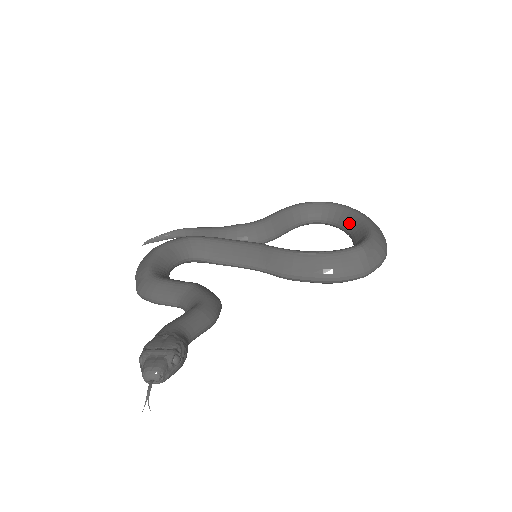
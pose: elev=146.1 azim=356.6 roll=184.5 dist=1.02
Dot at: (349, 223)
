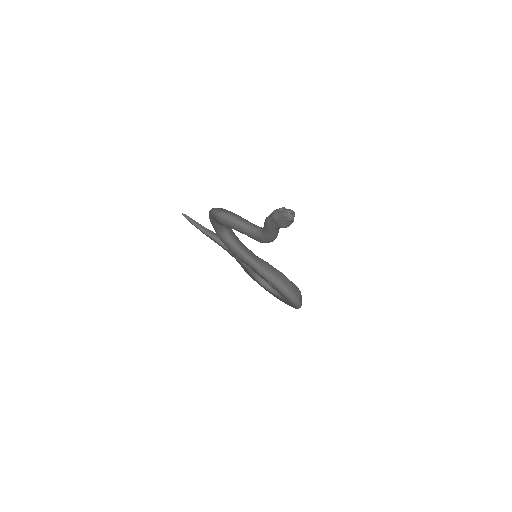
Dot at: occluded
